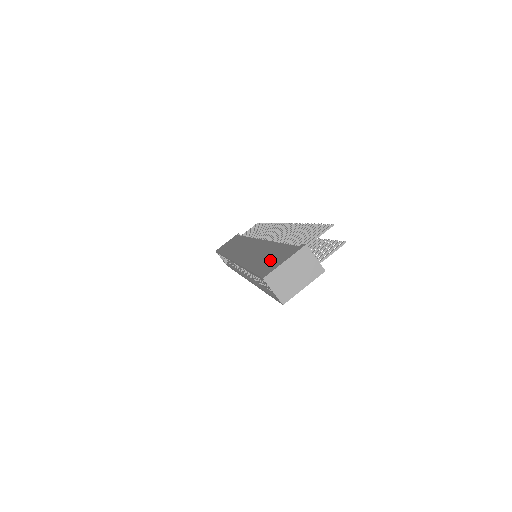
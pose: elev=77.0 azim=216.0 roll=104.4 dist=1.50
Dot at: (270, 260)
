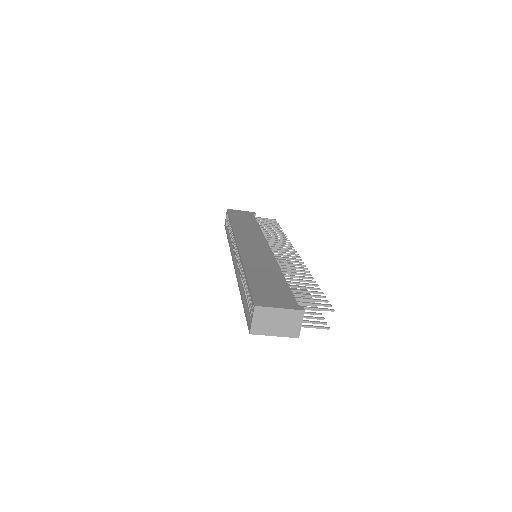
Dot at: (269, 290)
